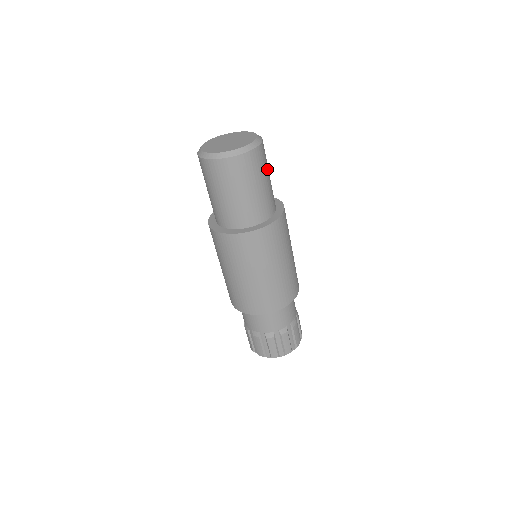
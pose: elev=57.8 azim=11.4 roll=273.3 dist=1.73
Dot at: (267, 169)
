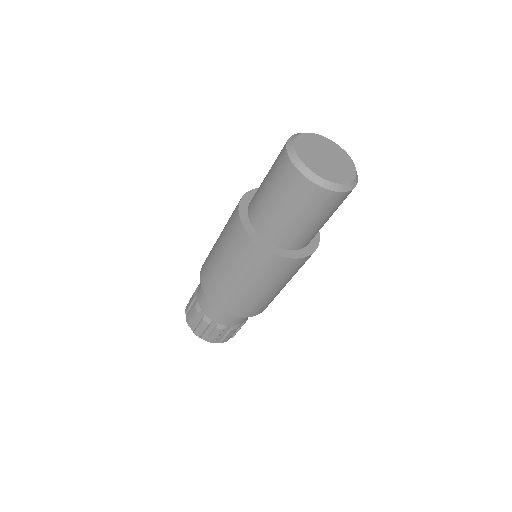
Dot at: occluded
